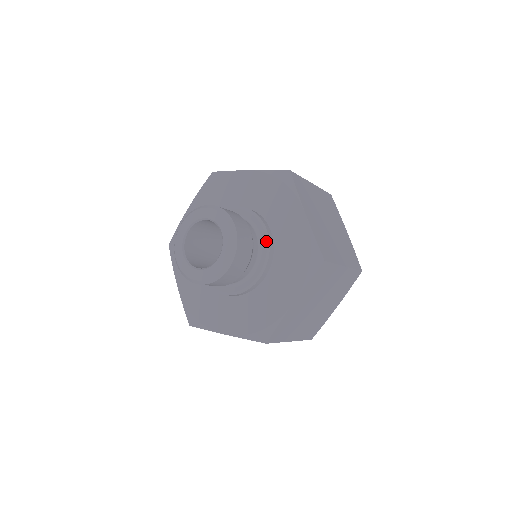
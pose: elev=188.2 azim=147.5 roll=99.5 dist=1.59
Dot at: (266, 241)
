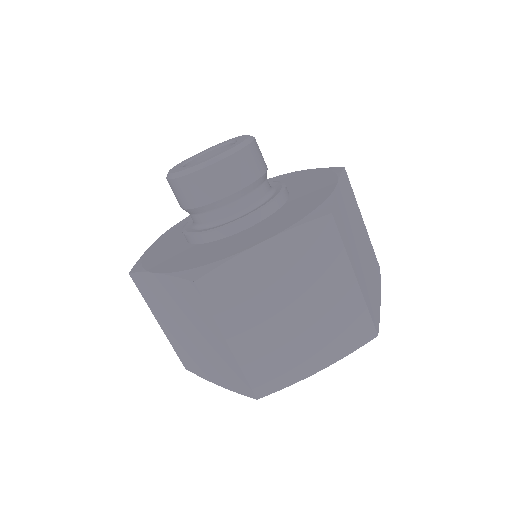
Dot at: (273, 182)
